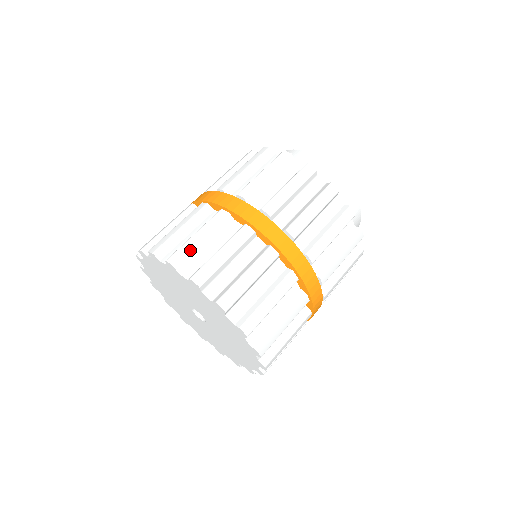
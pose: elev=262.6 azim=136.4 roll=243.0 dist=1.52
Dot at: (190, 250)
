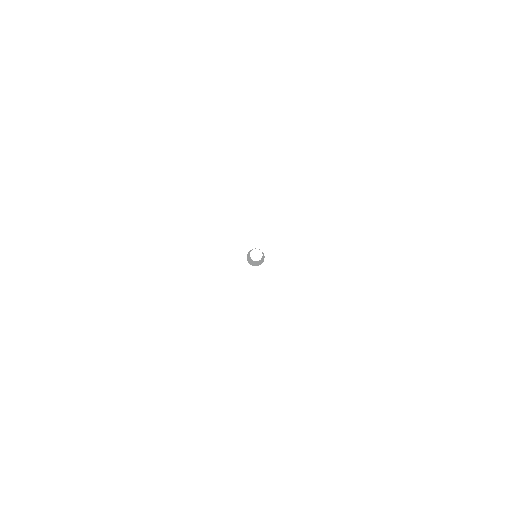
Dot at: occluded
